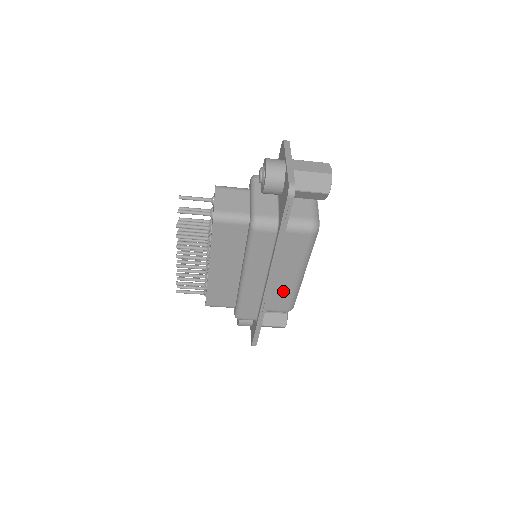
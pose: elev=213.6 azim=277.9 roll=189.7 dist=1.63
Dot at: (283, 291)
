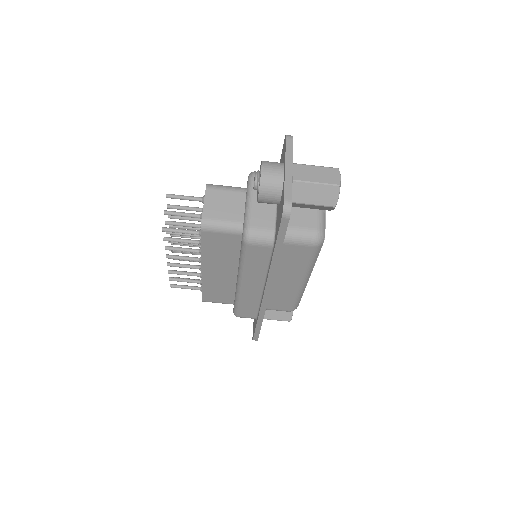
Dot at: (285, 294)
